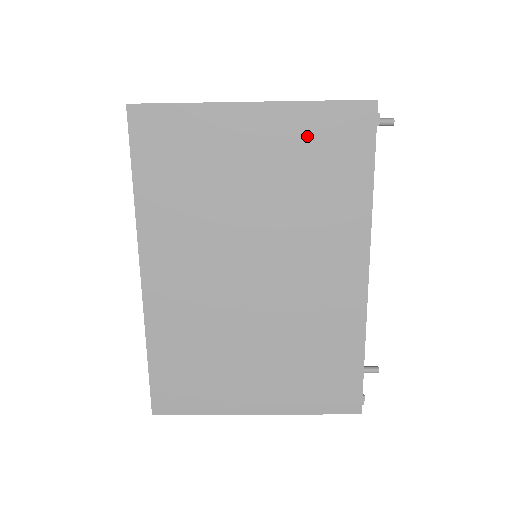
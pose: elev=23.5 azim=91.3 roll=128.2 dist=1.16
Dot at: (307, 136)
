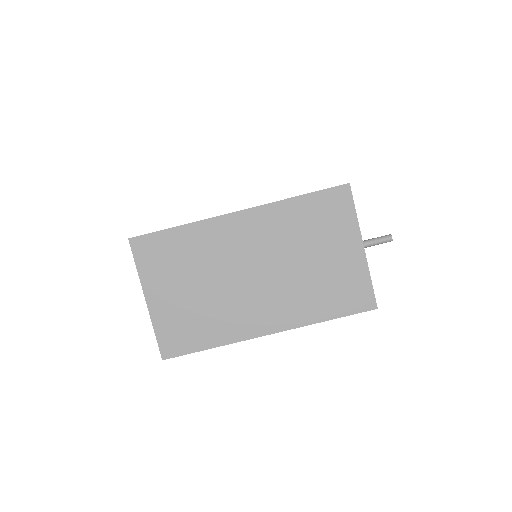
Dot at: occluded
